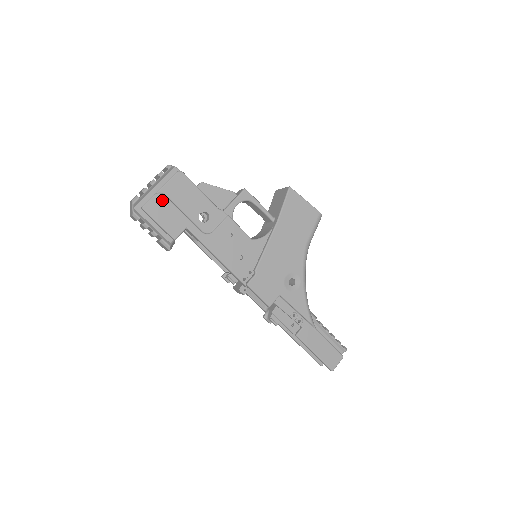
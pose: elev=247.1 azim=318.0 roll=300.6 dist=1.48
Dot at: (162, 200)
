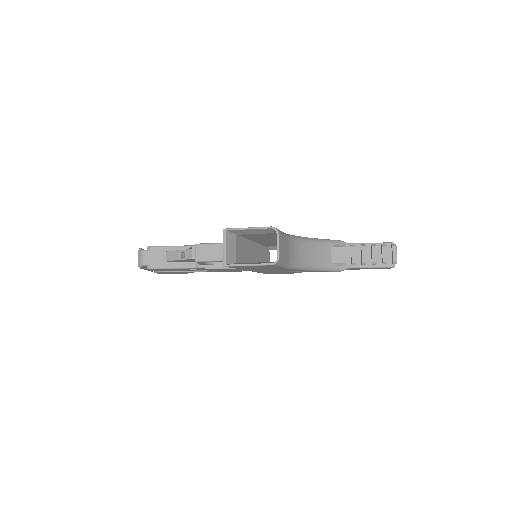
Dot at: occluded
